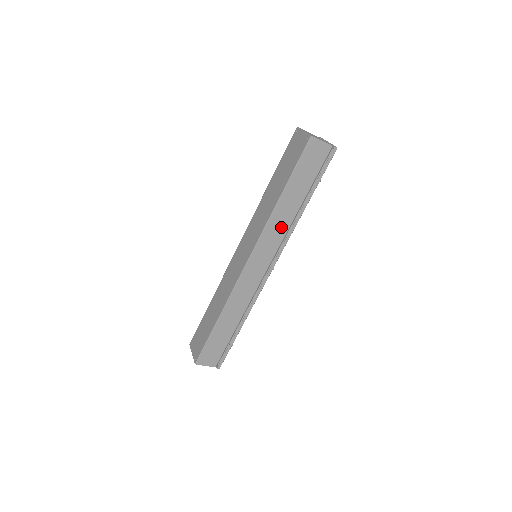
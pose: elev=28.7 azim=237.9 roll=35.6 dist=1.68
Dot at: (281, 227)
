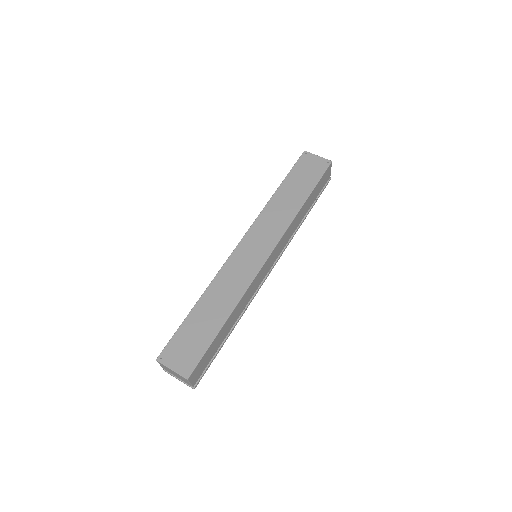
Dot at: (292, 231)
